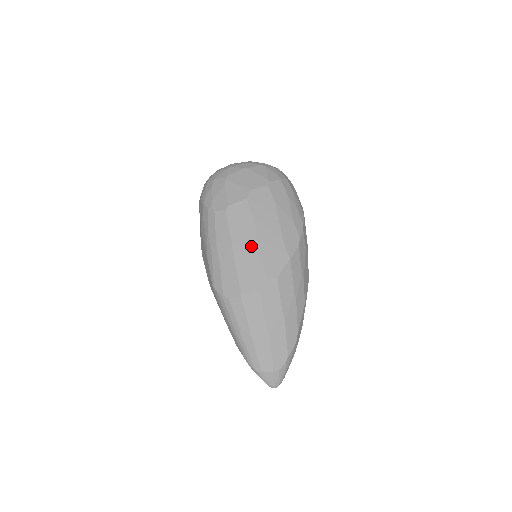
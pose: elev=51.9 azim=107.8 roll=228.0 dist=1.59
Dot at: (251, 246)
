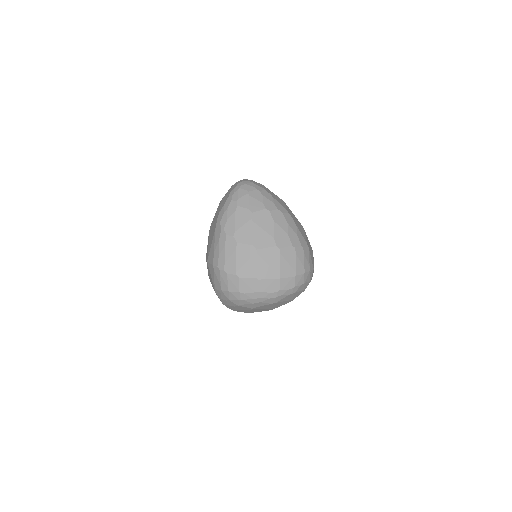
Dot at: occluded
